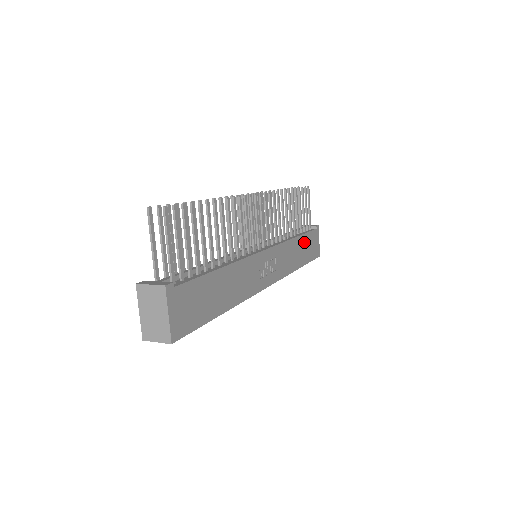
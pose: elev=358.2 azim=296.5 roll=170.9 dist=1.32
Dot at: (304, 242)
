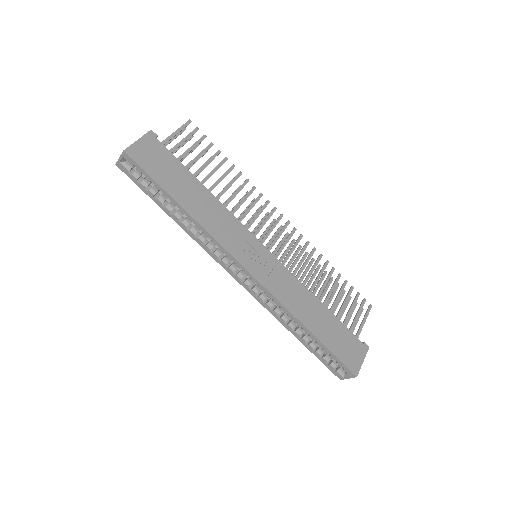
Dot at: (331, 322)
